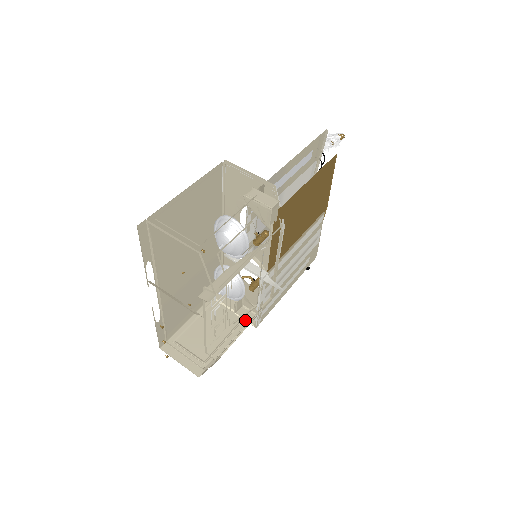
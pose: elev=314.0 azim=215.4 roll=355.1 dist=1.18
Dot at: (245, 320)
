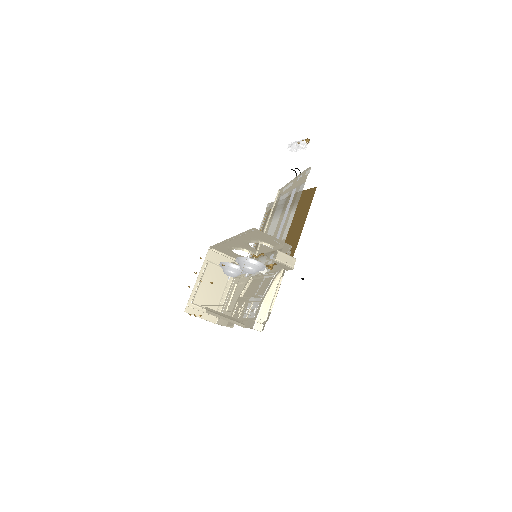
Dot at: occluded
